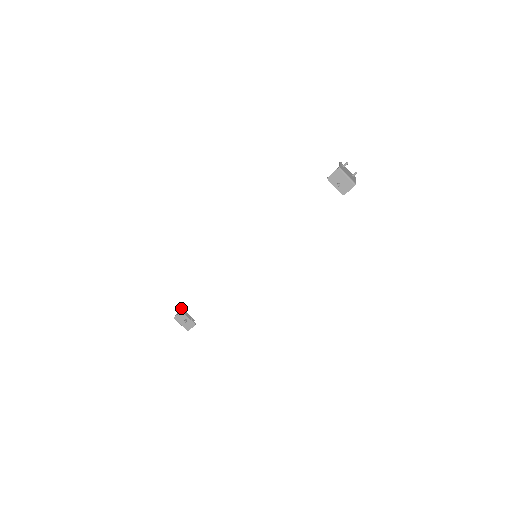
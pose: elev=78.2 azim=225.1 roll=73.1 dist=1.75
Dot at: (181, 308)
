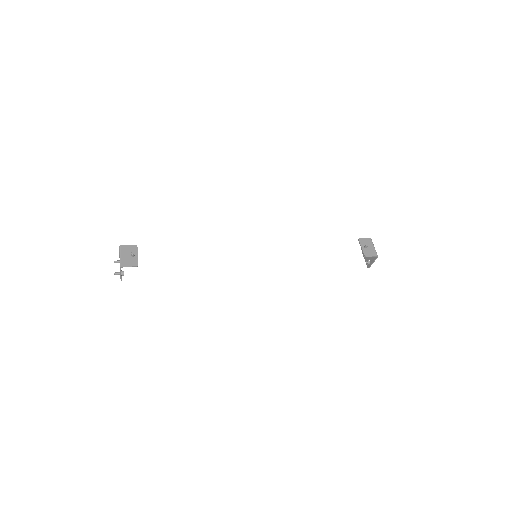
Dot at: occluded
